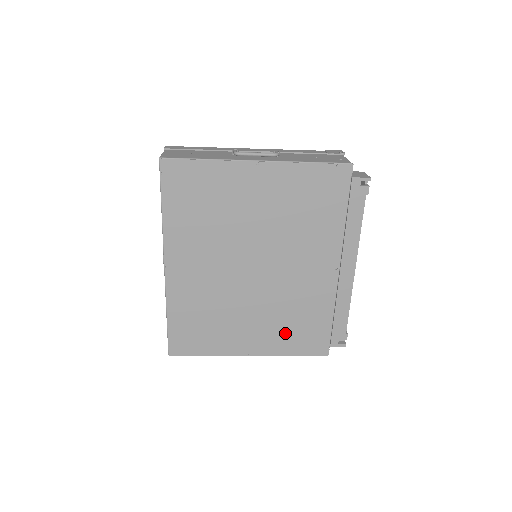
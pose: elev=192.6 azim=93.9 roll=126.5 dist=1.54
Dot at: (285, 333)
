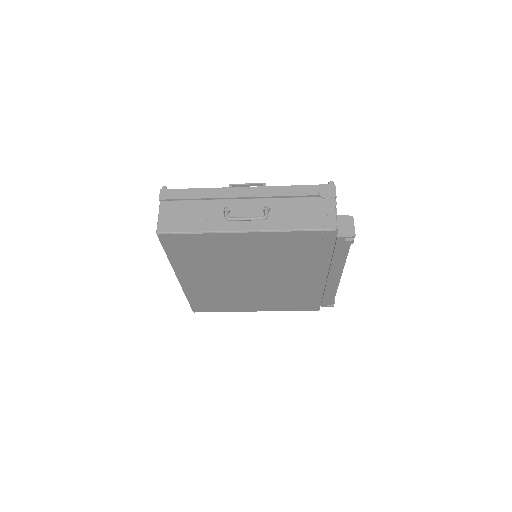
Dot at: (283, 303)
